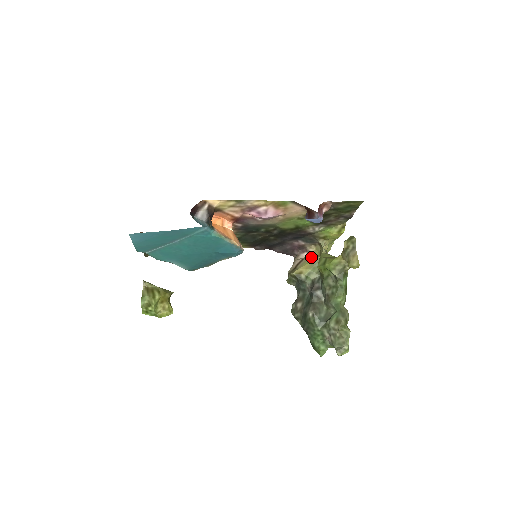
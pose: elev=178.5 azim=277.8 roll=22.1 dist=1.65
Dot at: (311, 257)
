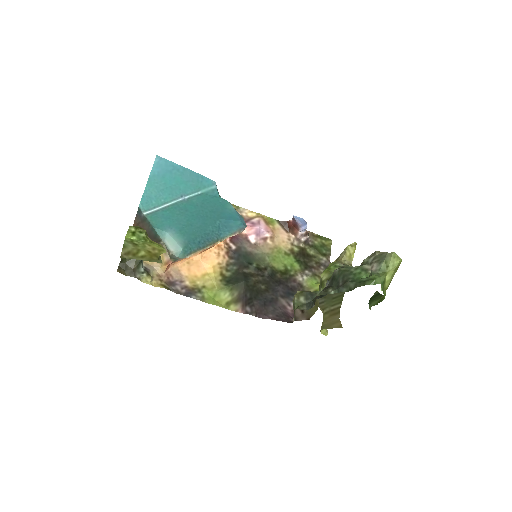
Dot at: occluded
